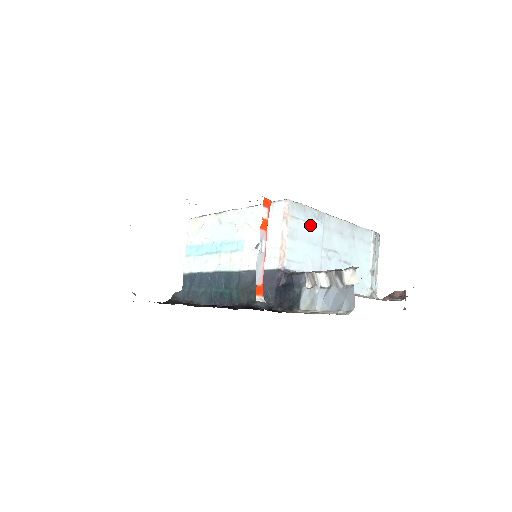
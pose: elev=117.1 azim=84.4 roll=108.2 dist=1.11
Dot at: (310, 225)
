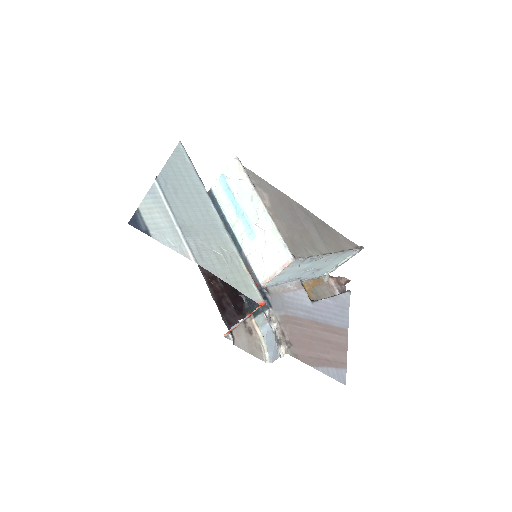
Dot at: (302, 265)
